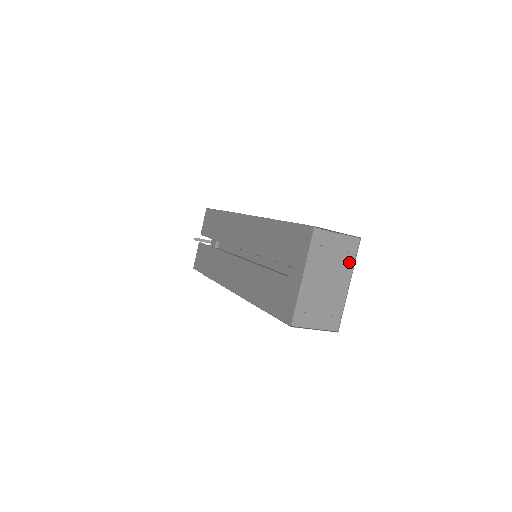
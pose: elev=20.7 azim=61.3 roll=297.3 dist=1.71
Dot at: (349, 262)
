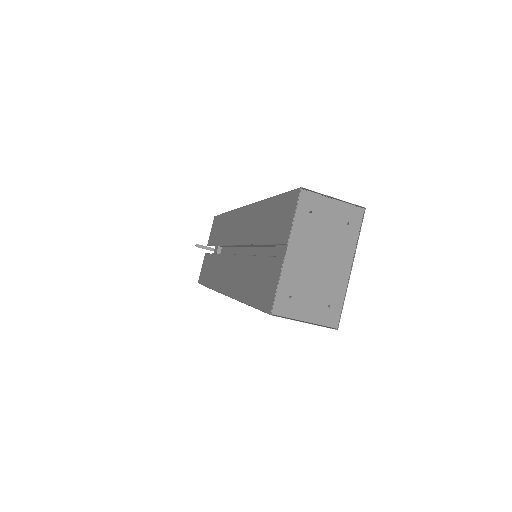
Dot at: (350, 238)
